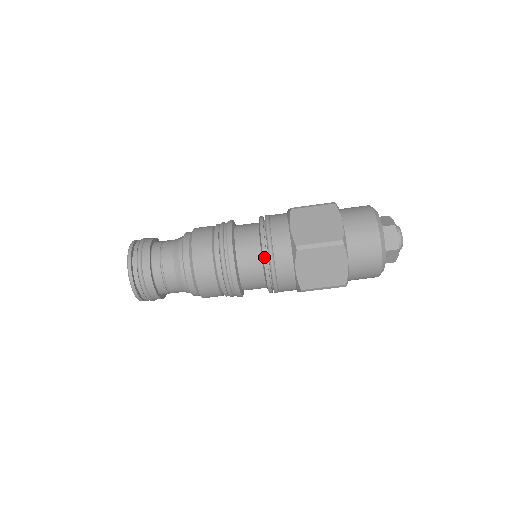
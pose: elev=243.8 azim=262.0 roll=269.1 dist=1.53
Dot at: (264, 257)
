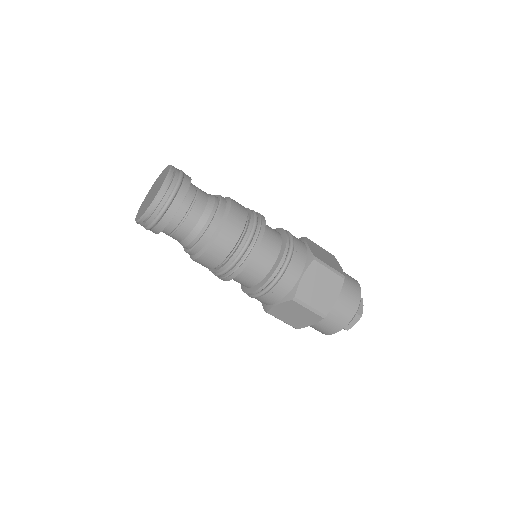
Dot at: (286, 249)
